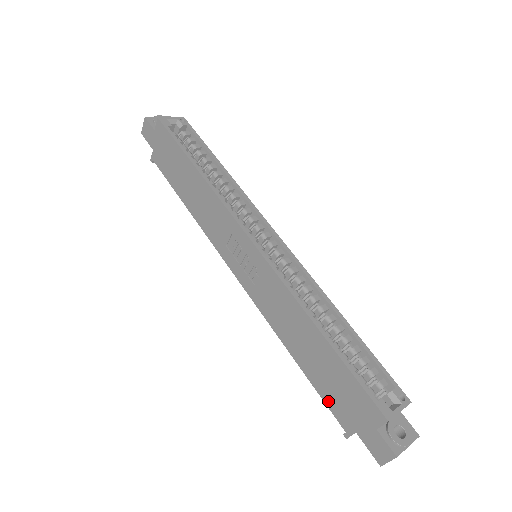
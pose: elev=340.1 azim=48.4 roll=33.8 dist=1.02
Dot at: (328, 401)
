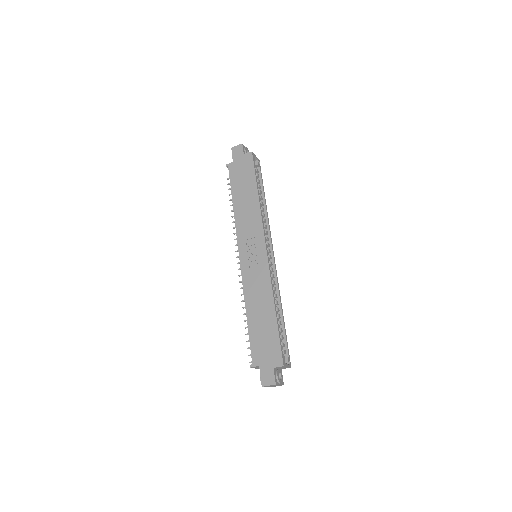
Dot at: (253, 345)
